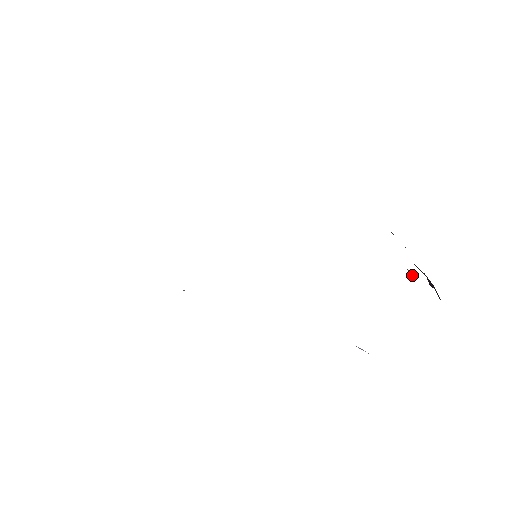
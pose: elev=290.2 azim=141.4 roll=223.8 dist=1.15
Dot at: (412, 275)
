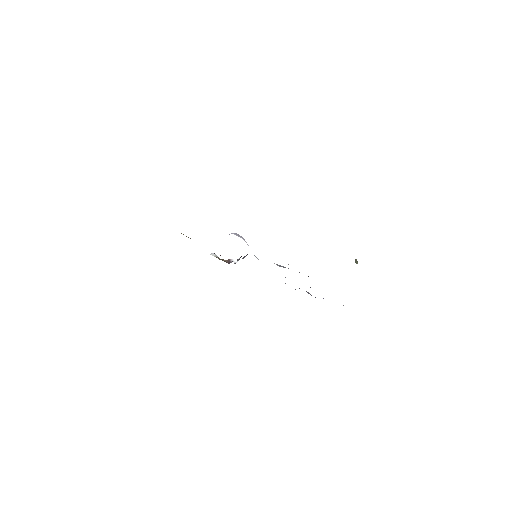
Dot at: (357, 263)
